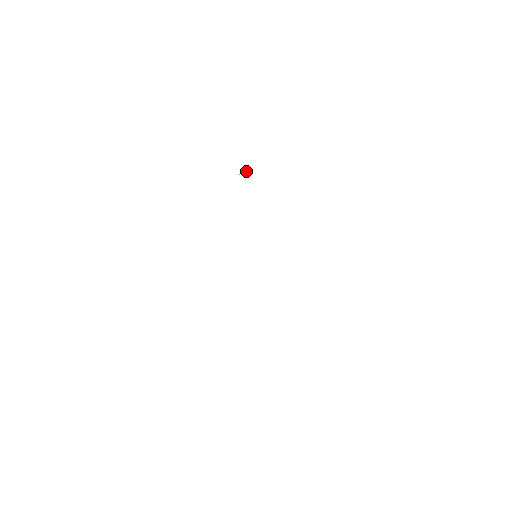
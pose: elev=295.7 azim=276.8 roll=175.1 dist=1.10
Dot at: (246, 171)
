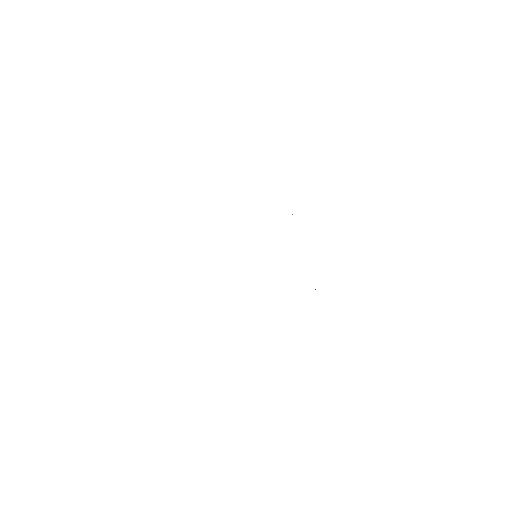
Dot at: occluded
